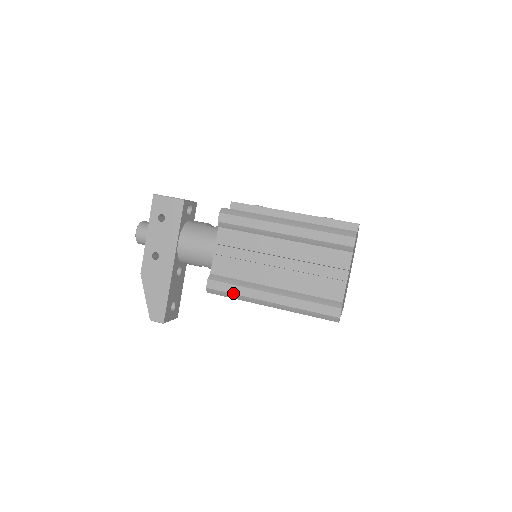
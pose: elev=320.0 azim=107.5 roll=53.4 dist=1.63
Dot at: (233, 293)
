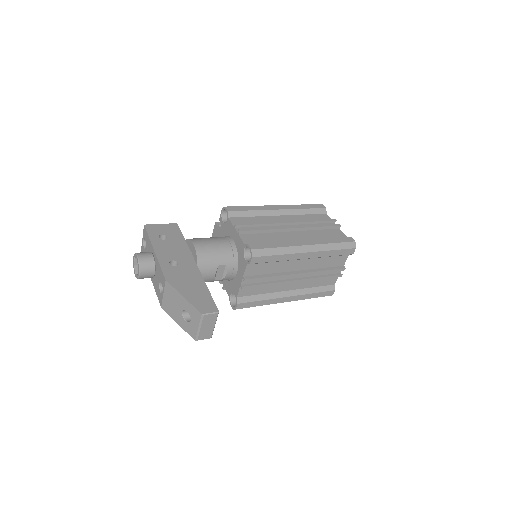
Dot at: (275, 247)
